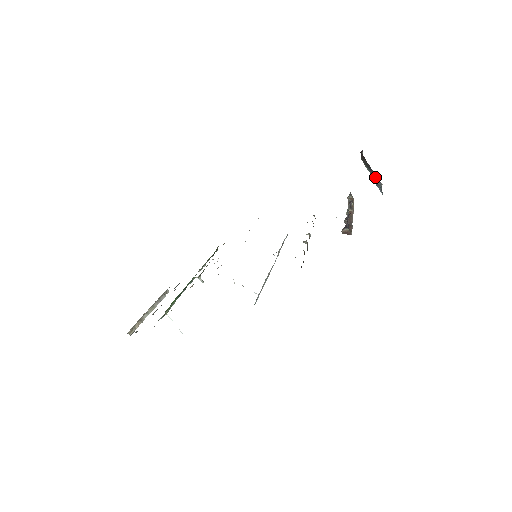
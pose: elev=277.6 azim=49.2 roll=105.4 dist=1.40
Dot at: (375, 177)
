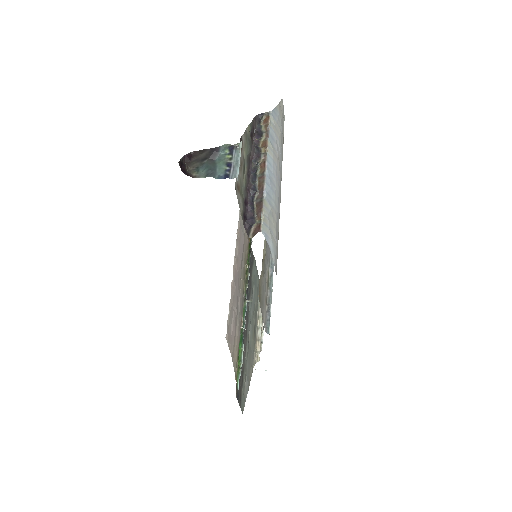
Dot at: (224, 152)
